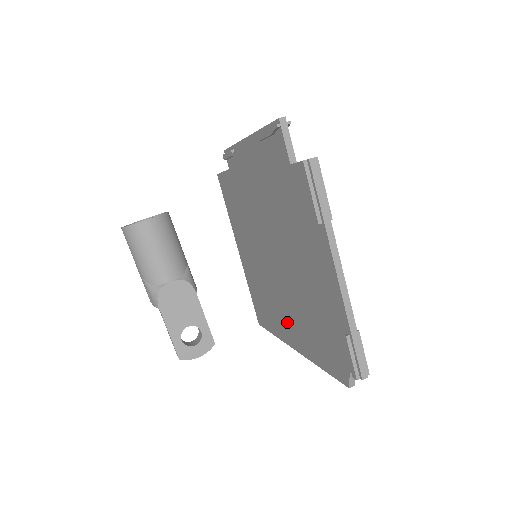
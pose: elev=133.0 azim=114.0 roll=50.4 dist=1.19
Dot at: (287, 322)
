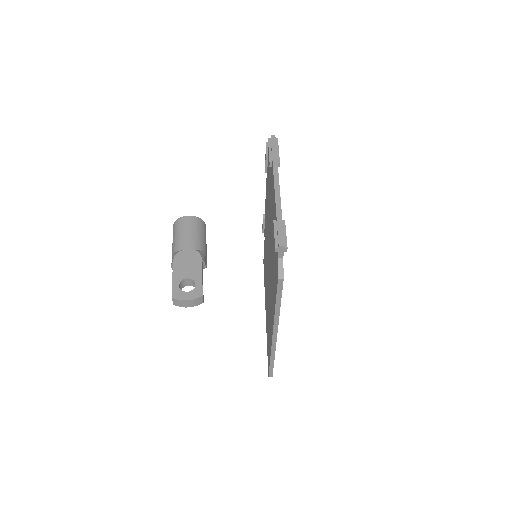
Dot at: (271, 312)
